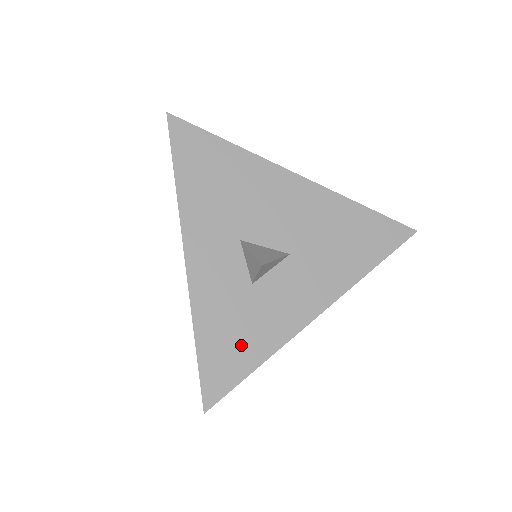
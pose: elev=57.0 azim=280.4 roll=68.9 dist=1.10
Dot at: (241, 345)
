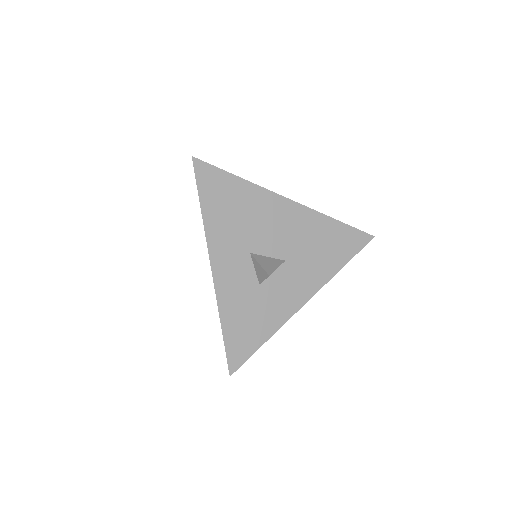
Dot at: (253, 328)
